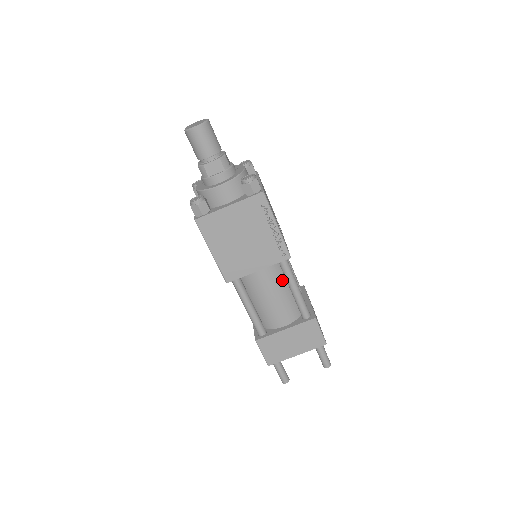
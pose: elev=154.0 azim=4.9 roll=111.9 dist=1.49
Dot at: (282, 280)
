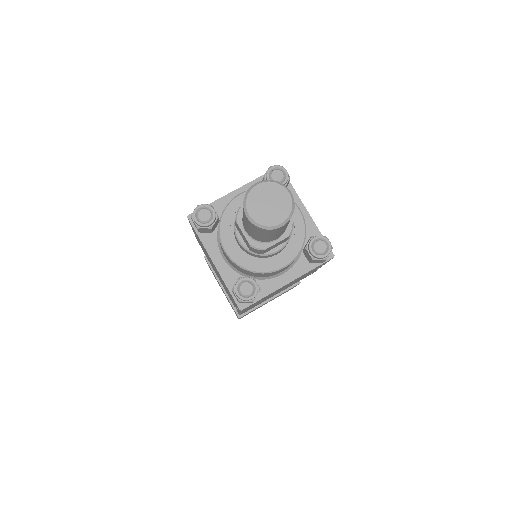
Dot at: occluded
